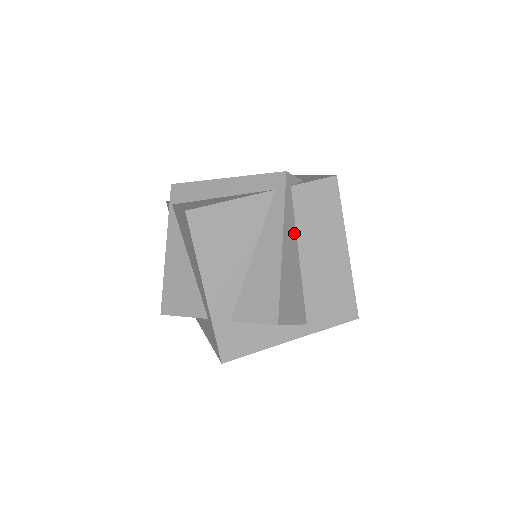
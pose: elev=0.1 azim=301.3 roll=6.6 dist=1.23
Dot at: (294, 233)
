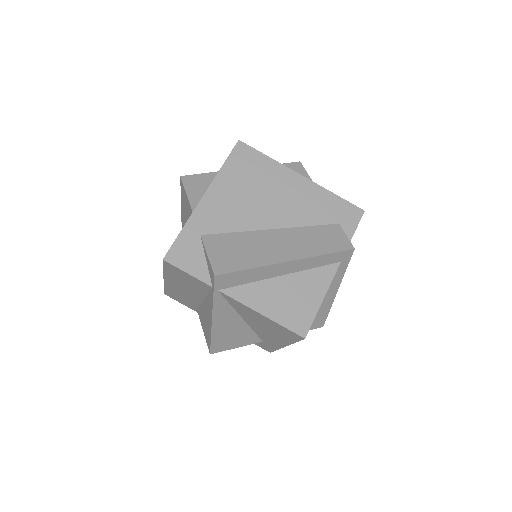
Dot at: occluded
